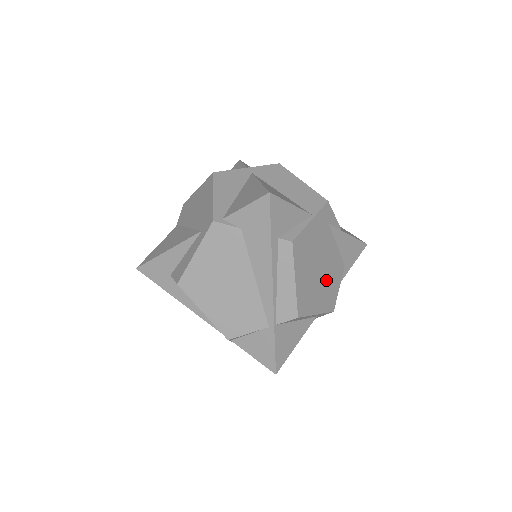
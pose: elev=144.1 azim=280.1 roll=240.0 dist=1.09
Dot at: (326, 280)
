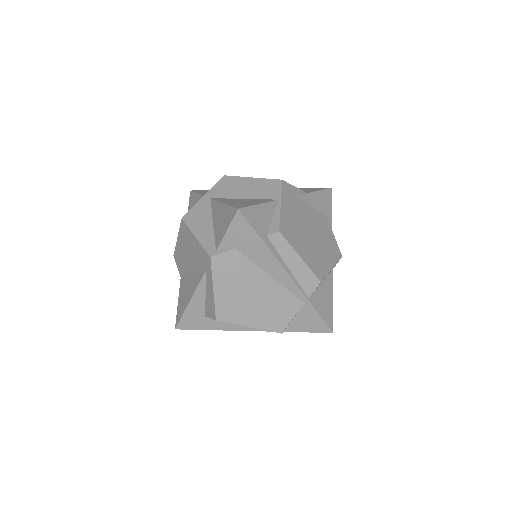
Dot at: (321, 238)
